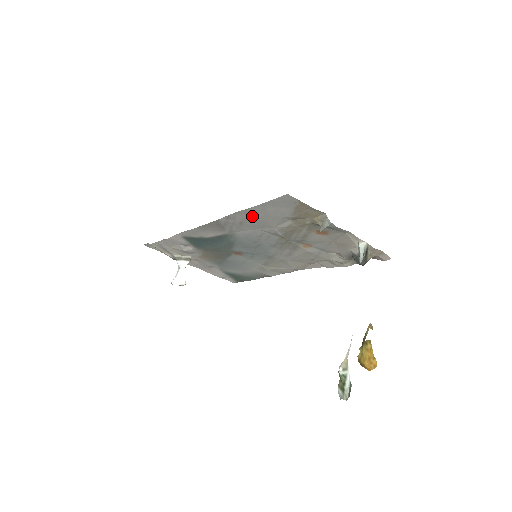
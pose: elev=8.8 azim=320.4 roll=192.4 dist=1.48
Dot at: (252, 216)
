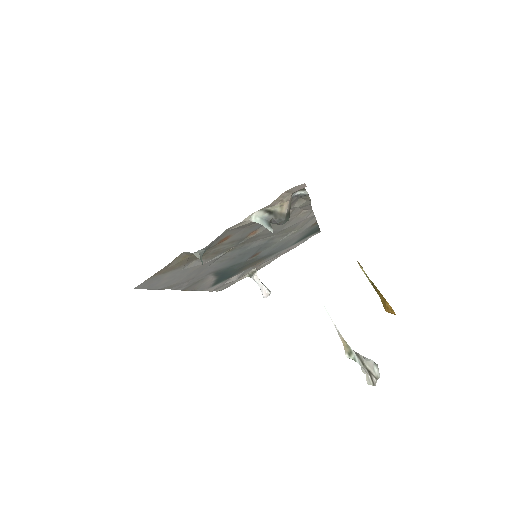
Dot at: (177, 282)
